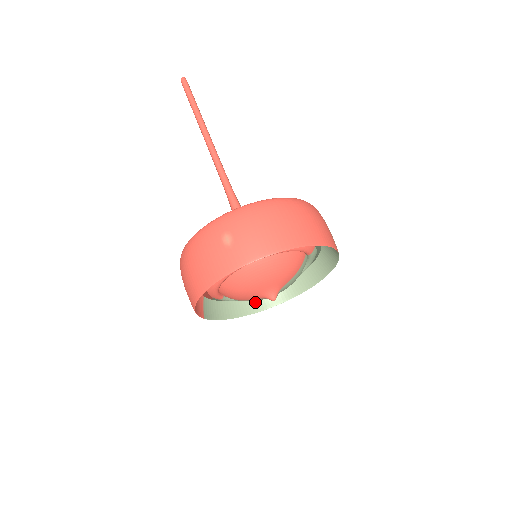
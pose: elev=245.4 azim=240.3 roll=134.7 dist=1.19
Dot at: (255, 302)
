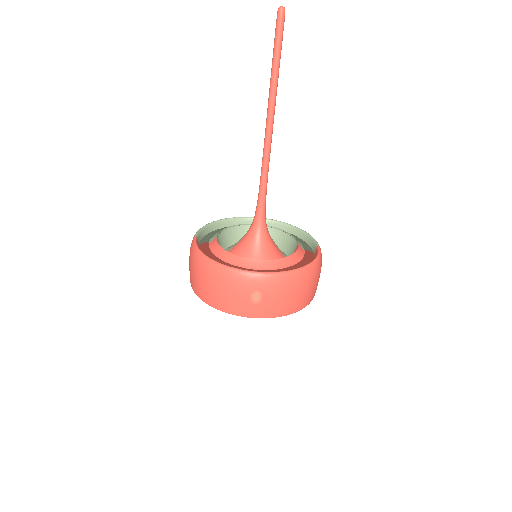
Dot at: occluded
